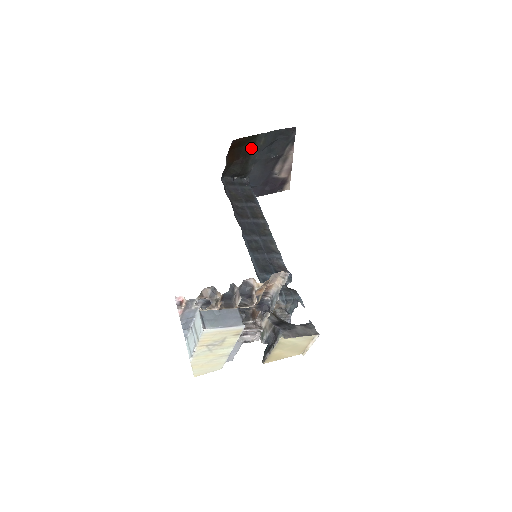
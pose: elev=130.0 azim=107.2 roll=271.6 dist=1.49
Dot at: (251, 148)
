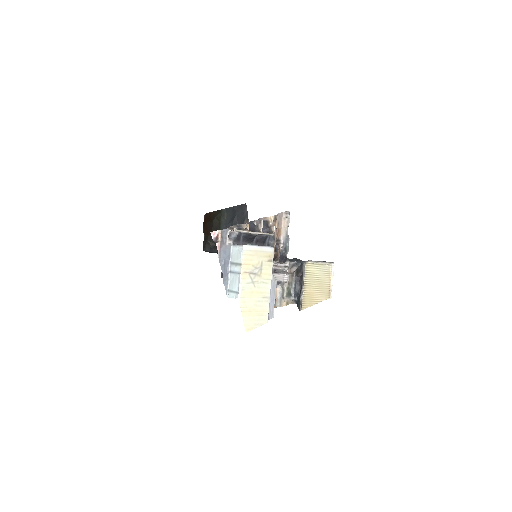
Dot at: (219, 223)
